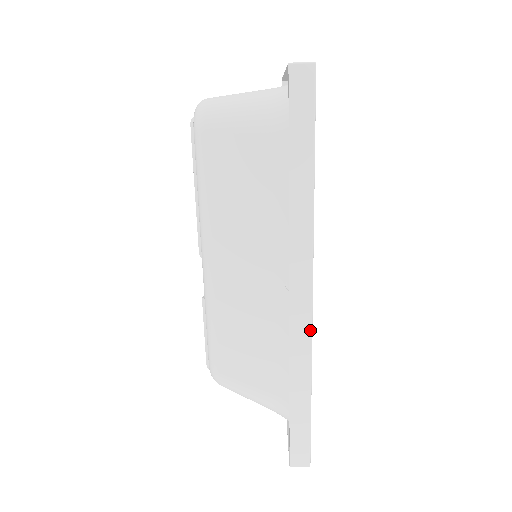
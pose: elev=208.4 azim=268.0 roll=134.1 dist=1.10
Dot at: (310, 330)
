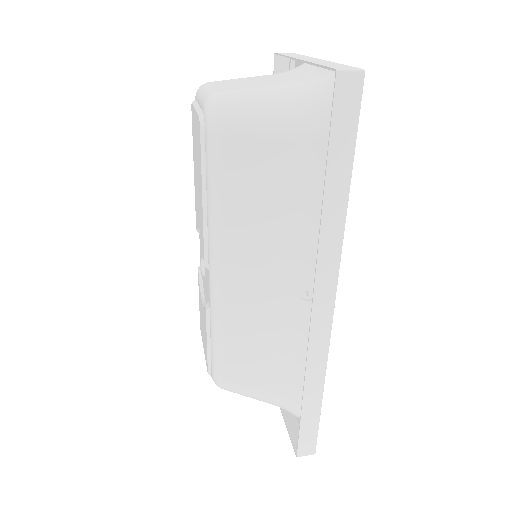
Dot at: (328, 339)
